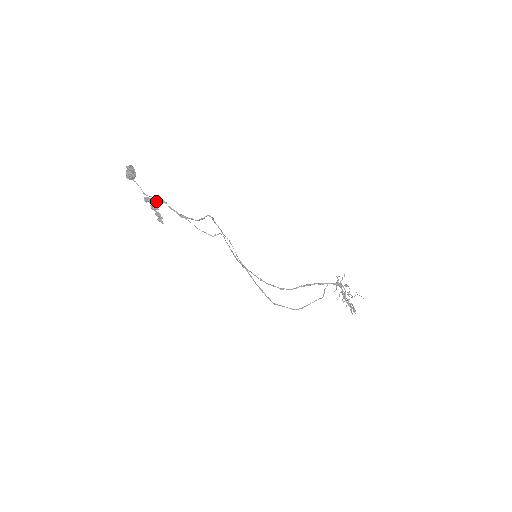
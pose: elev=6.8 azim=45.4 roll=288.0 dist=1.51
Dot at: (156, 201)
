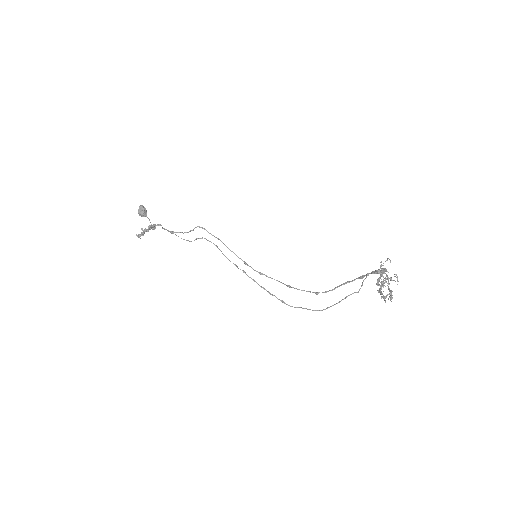
Dot at: (153, 226)
